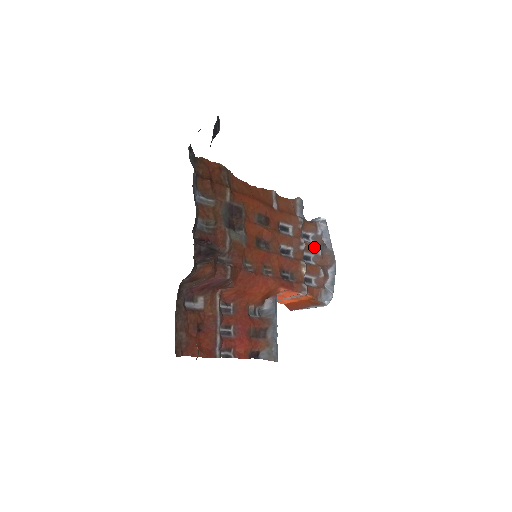
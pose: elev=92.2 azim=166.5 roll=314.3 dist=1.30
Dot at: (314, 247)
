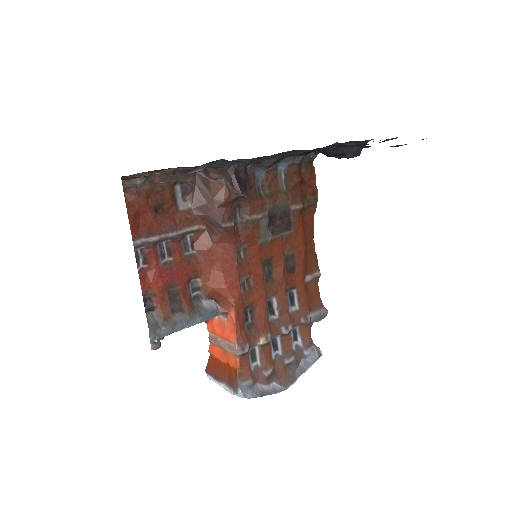
Dot at: (290, 351)
